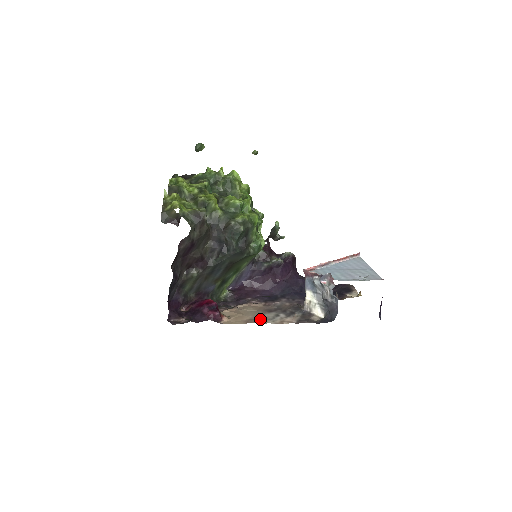
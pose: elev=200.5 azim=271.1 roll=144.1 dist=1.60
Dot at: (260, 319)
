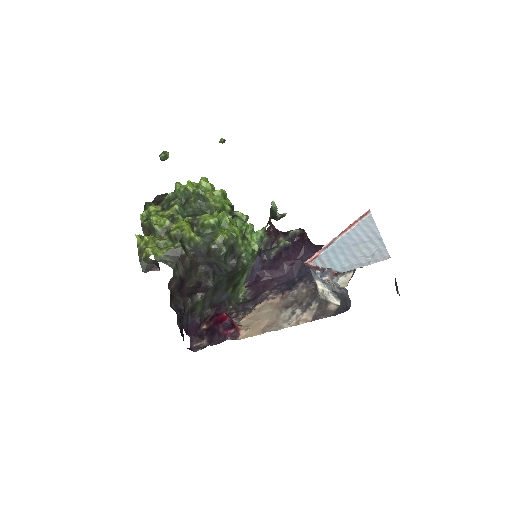
Dot at: (276, 323)
